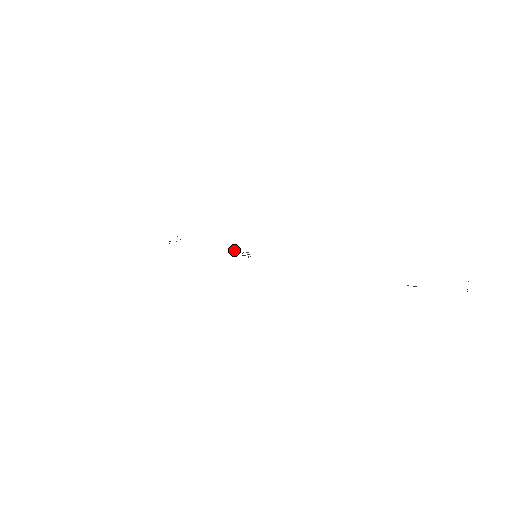
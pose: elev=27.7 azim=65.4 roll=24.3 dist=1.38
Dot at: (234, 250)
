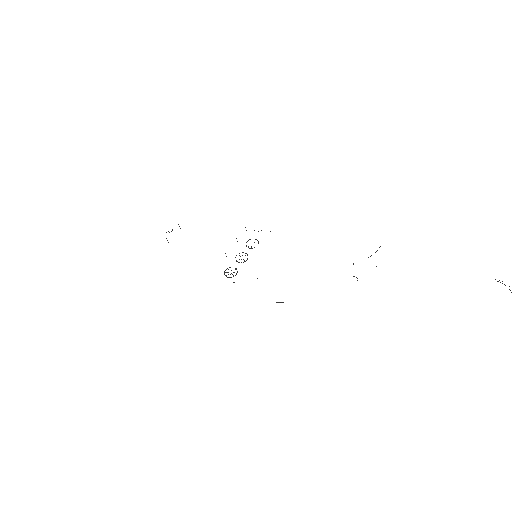
Dot at: occluded
